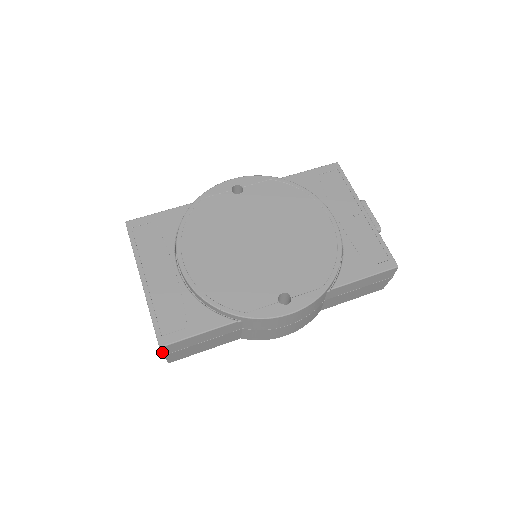
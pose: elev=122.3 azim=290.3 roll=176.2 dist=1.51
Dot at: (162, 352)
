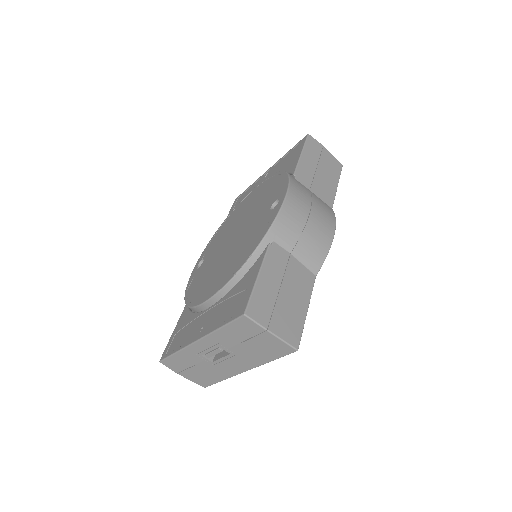
Dot at: (258, 323)
